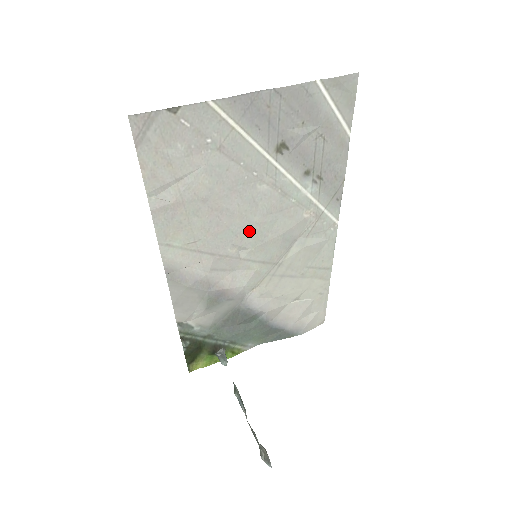
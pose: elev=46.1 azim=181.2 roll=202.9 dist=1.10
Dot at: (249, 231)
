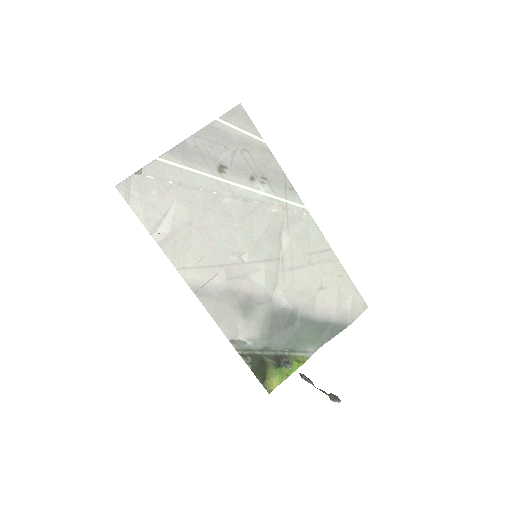
Dot at: (237, 237)
